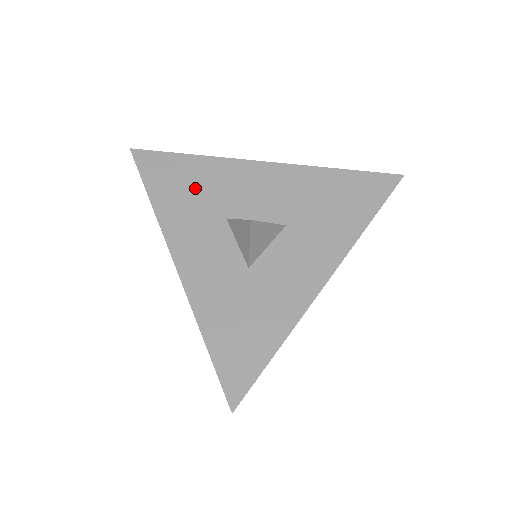
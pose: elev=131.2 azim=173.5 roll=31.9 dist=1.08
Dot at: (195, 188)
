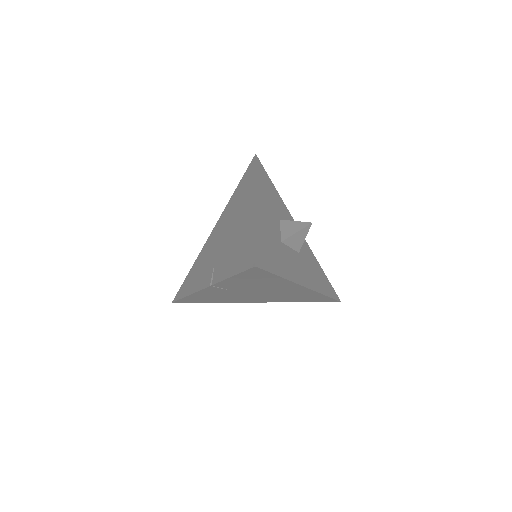
Dot at: (273, 196)
